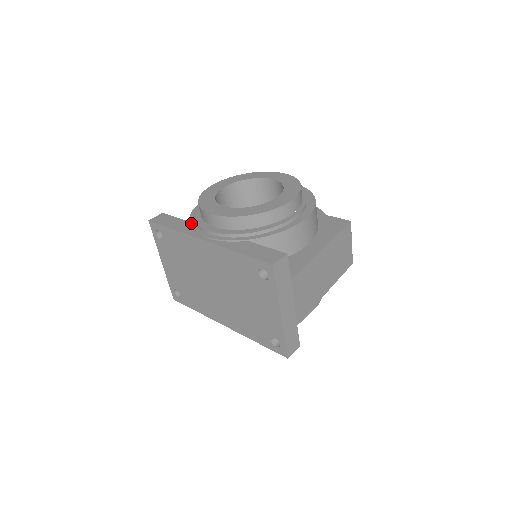
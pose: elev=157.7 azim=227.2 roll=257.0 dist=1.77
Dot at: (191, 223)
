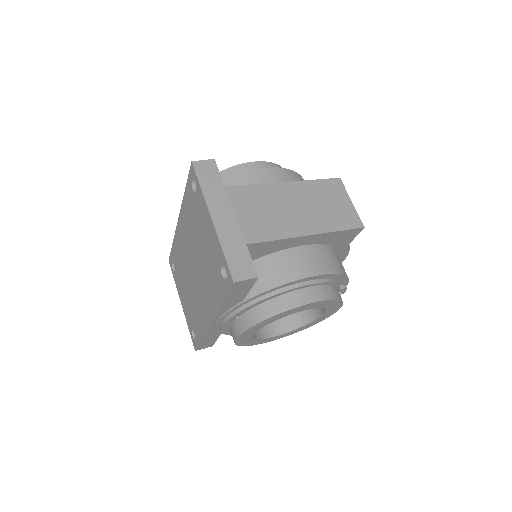
Dot at: occluded
